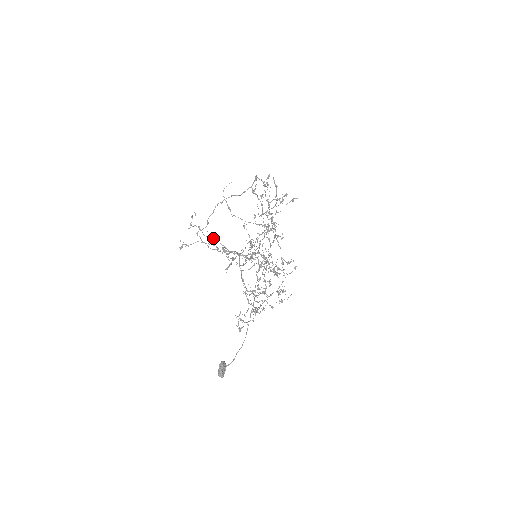
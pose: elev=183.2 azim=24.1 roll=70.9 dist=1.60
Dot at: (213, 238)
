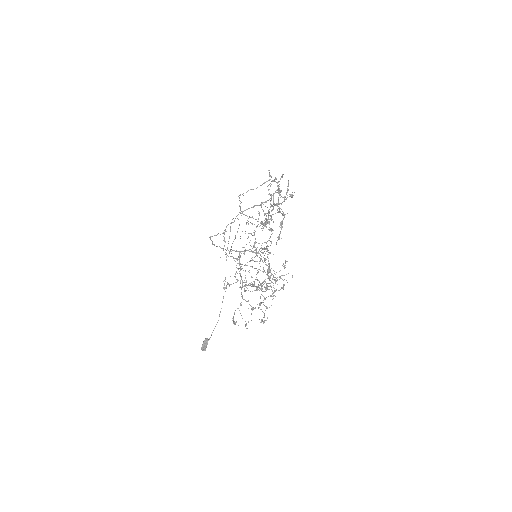
Dot at: occluded
